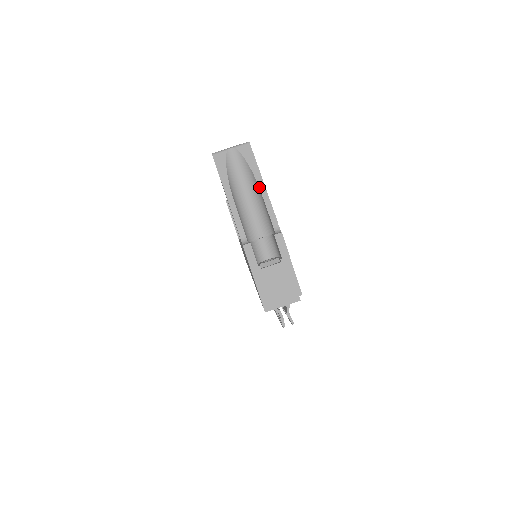
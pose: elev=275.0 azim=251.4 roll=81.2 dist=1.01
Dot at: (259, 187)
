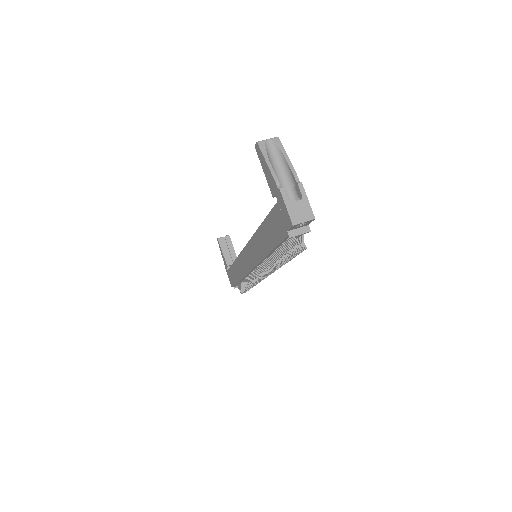
Dot at: (286, 160)
